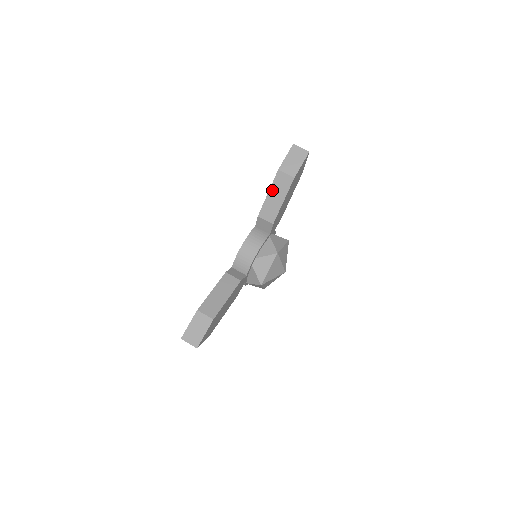
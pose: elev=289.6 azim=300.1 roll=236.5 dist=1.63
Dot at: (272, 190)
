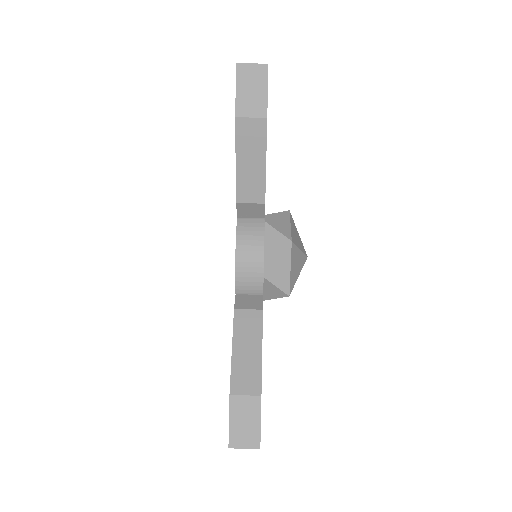
Dot at: (240, 154)
